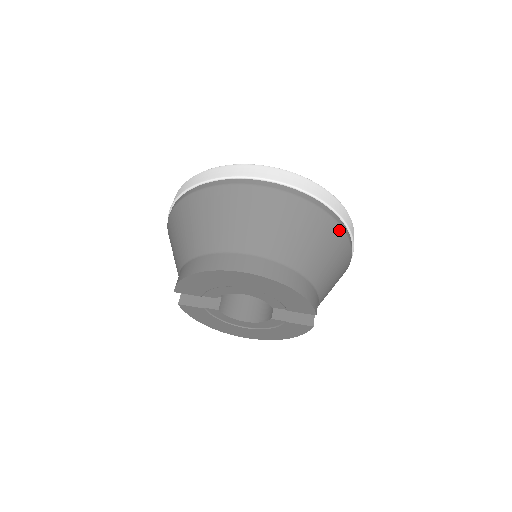
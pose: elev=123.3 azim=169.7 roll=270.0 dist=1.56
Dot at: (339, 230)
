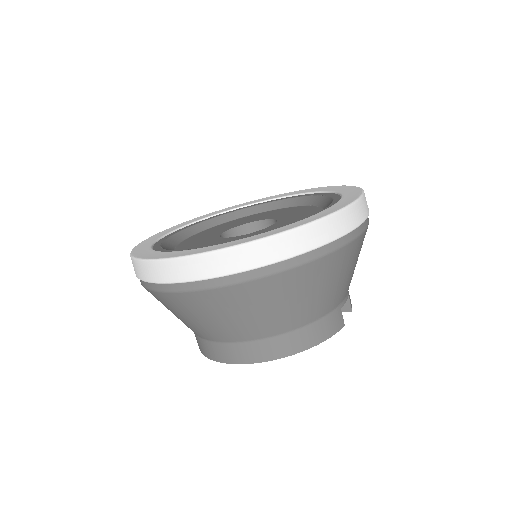
Dot at: (320, 262)
